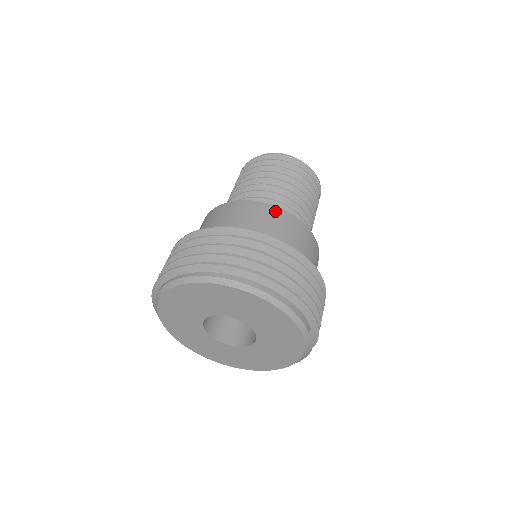
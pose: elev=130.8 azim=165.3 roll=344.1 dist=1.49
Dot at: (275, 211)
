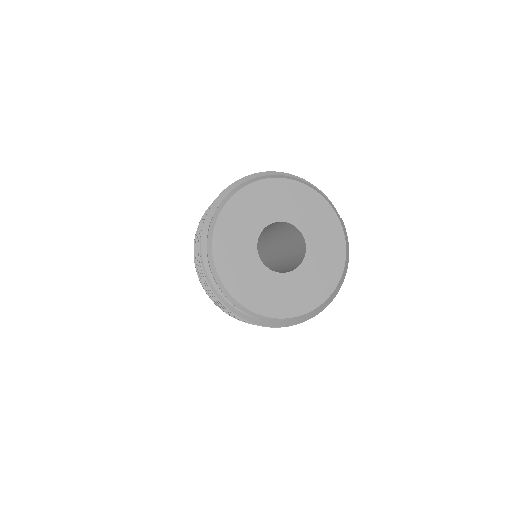
Dot at: occluded
